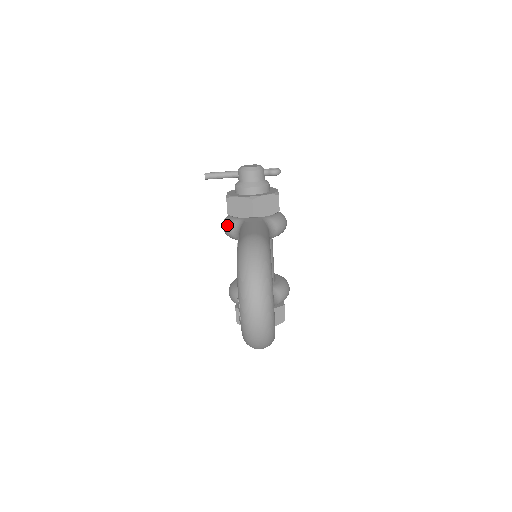
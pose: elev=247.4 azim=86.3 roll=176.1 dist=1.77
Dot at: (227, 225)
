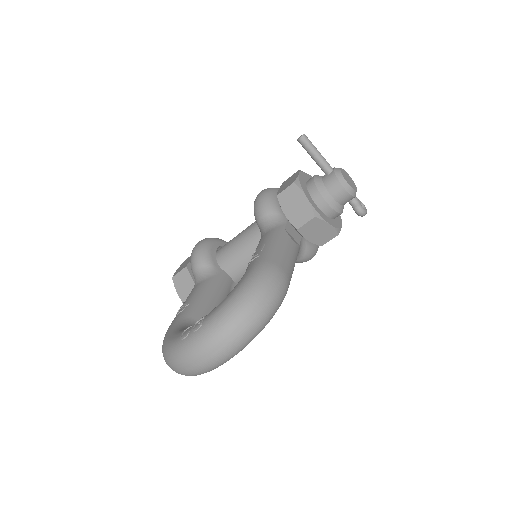
Dot at: (265, 203)
